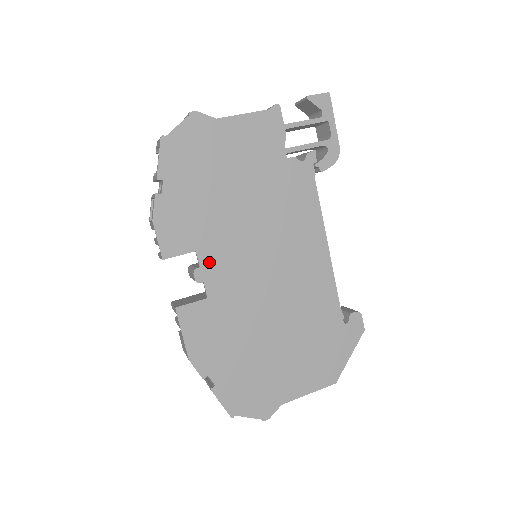
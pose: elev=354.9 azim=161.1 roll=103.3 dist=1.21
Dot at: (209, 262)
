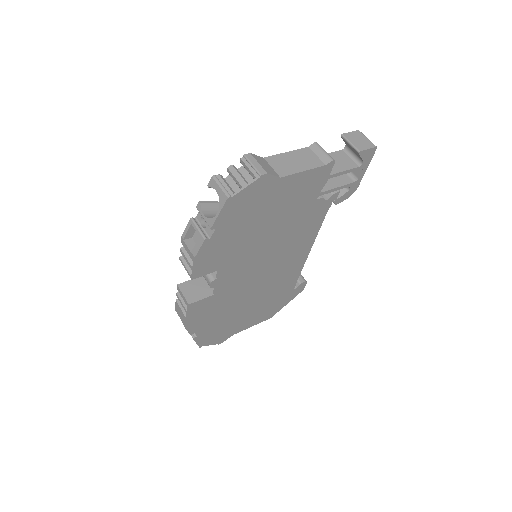
Dot at: (225, 275)
